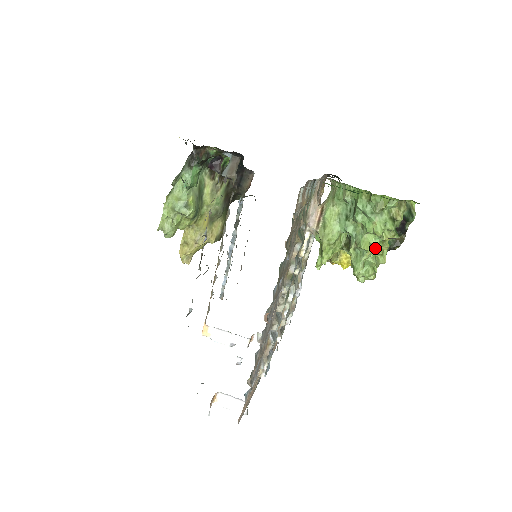
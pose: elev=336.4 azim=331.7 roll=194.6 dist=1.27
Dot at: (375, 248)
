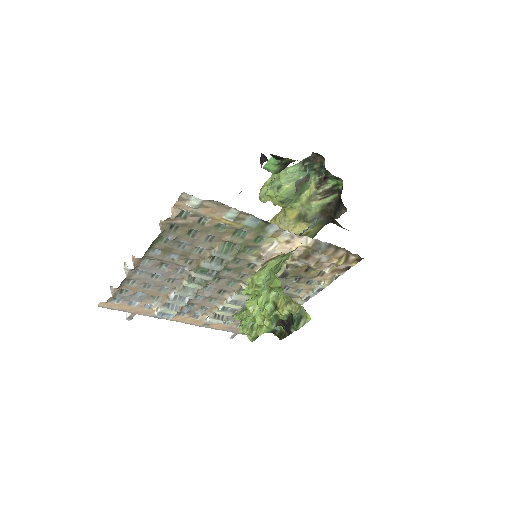
Dot at: (256, 314)
